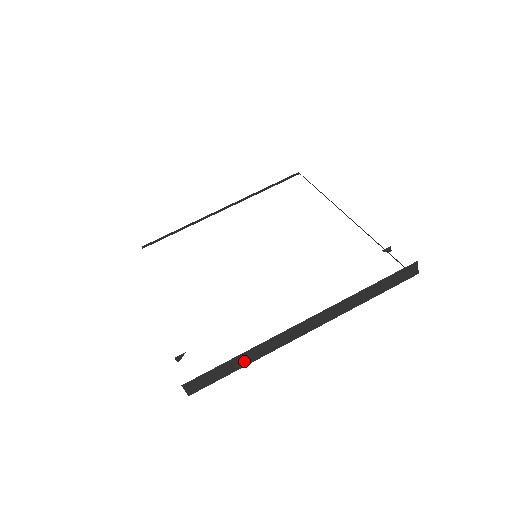
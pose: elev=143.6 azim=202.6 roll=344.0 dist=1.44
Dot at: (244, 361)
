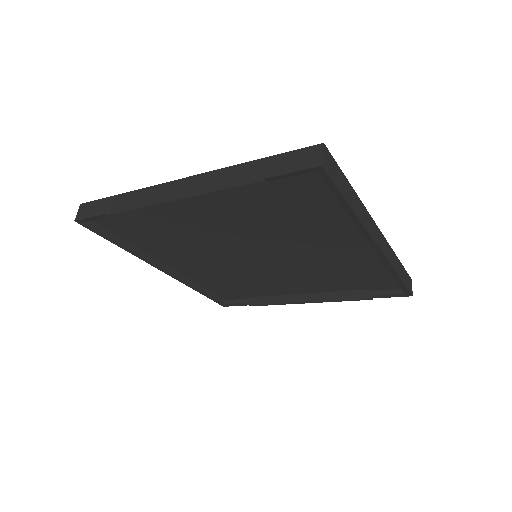
Dot at: (352, 202)
